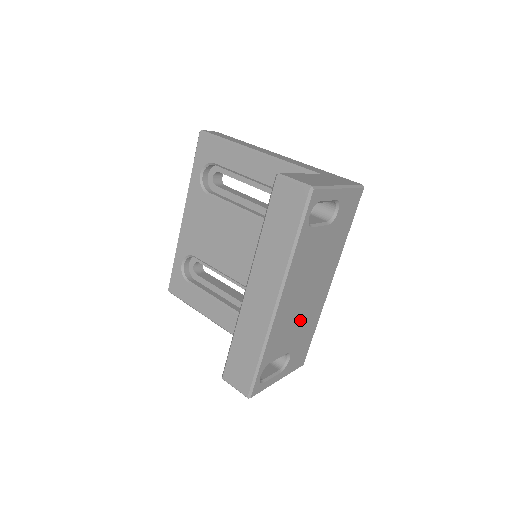
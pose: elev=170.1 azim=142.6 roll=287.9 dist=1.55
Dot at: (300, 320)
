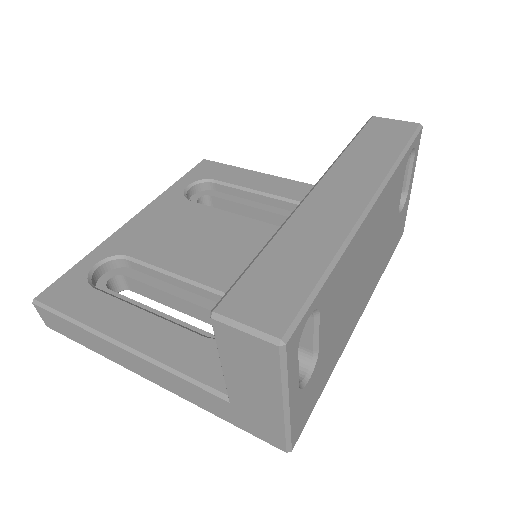
Dot at: (344, 310)
